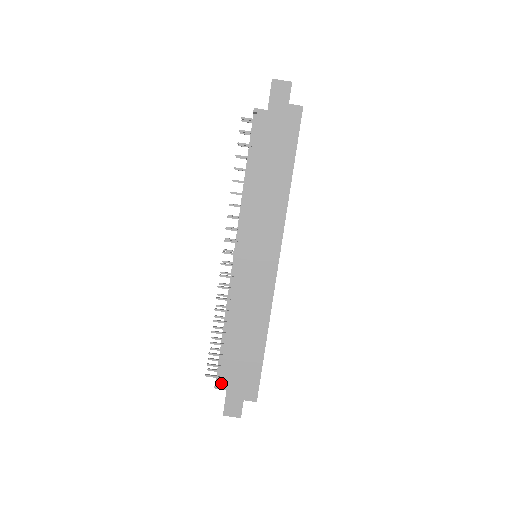
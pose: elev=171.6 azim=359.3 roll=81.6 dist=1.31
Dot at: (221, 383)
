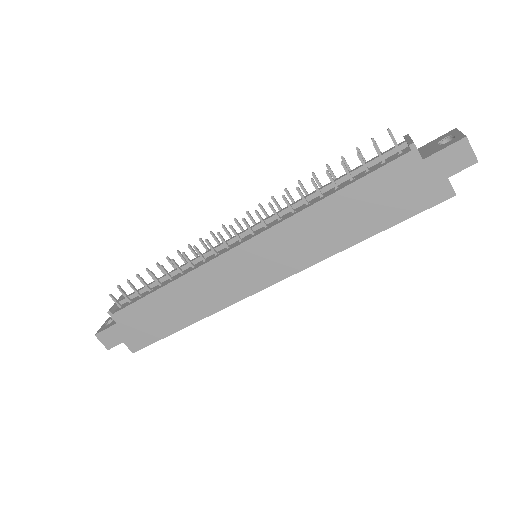
Dot at: (117, 315)
